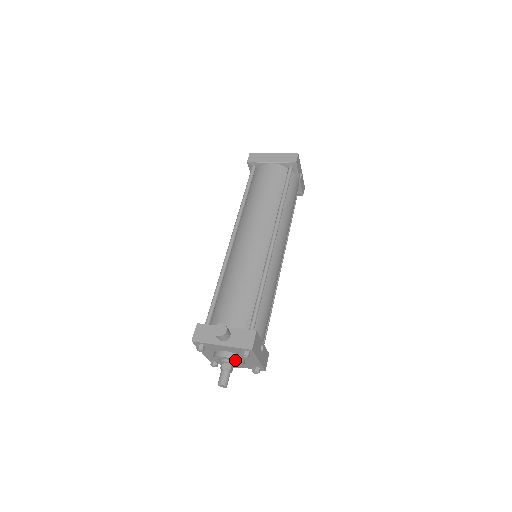
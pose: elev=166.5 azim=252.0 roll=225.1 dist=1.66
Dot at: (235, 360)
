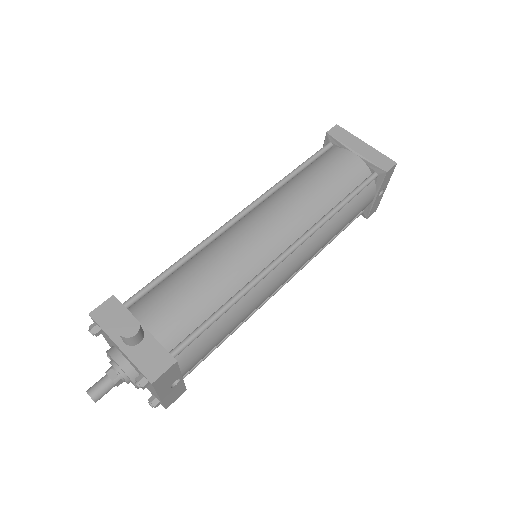
Dot at: (128, 376)
